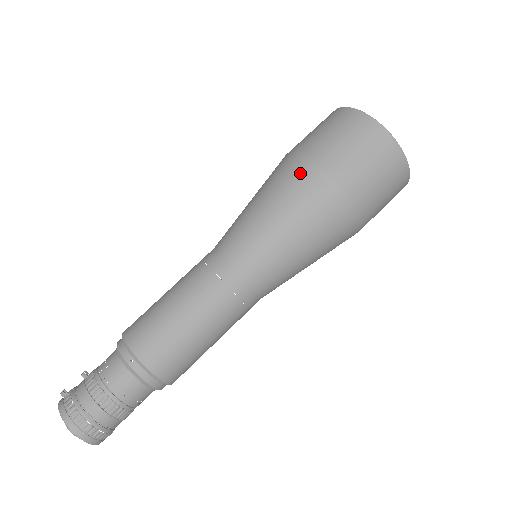
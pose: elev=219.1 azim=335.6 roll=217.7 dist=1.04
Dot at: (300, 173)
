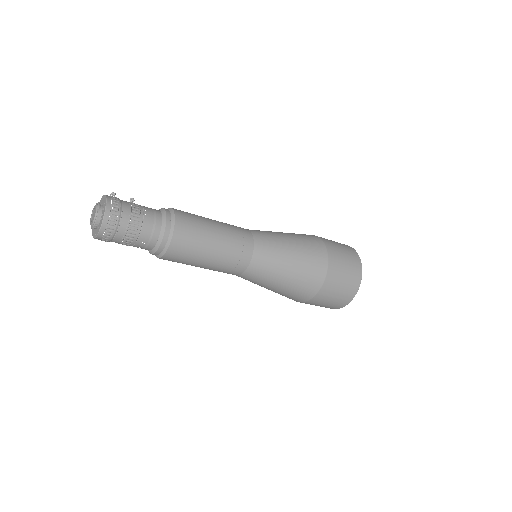
Dot at: (316, 243)
